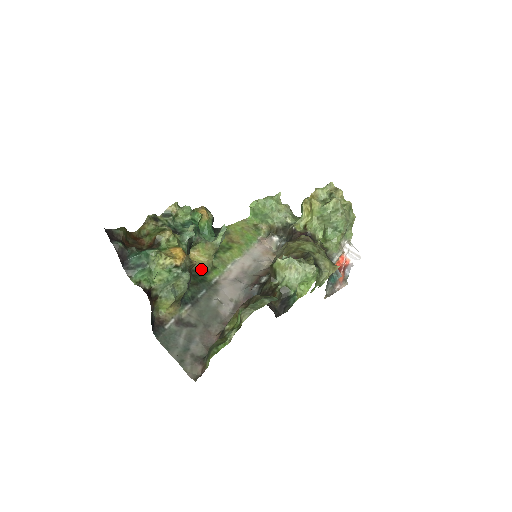
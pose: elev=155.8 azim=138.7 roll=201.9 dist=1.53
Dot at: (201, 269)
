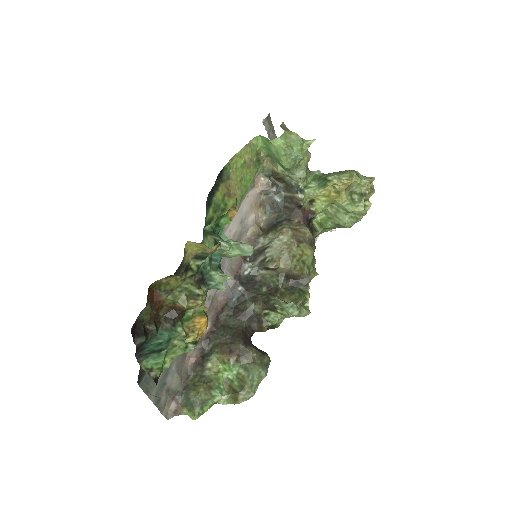
Dot at: occluded
